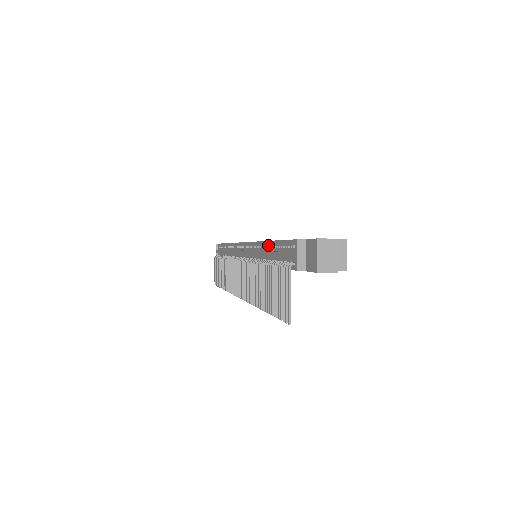
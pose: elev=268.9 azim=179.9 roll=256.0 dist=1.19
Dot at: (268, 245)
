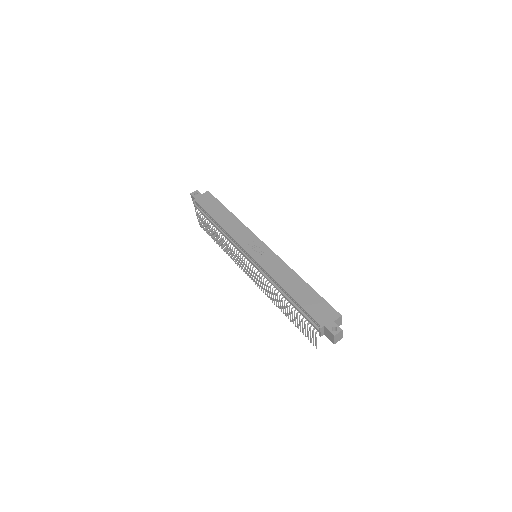
Dot at: (285, 292)
